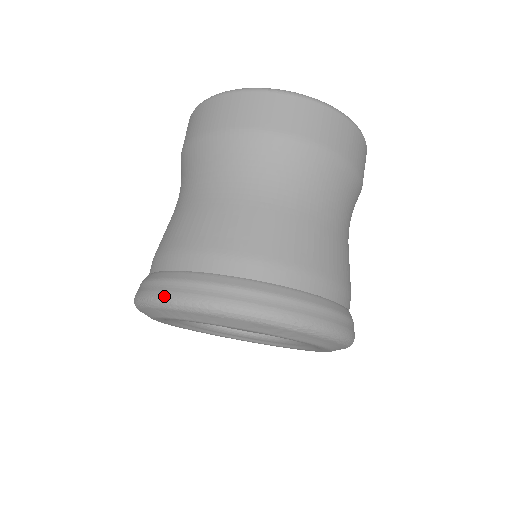
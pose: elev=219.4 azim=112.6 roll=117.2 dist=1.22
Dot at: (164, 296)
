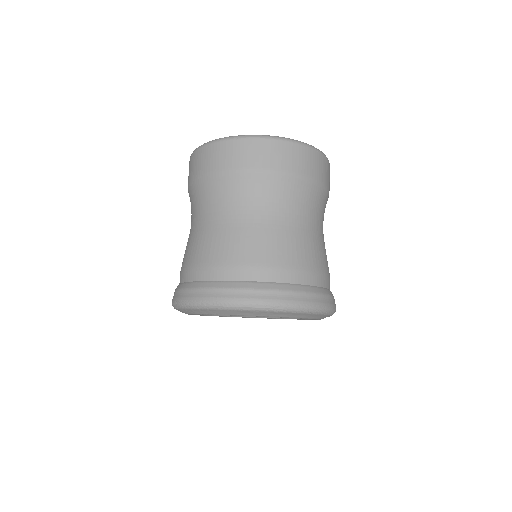
Dot at: (182, 301)
